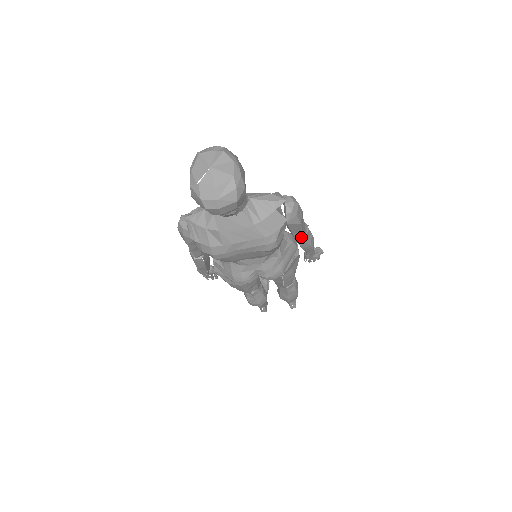
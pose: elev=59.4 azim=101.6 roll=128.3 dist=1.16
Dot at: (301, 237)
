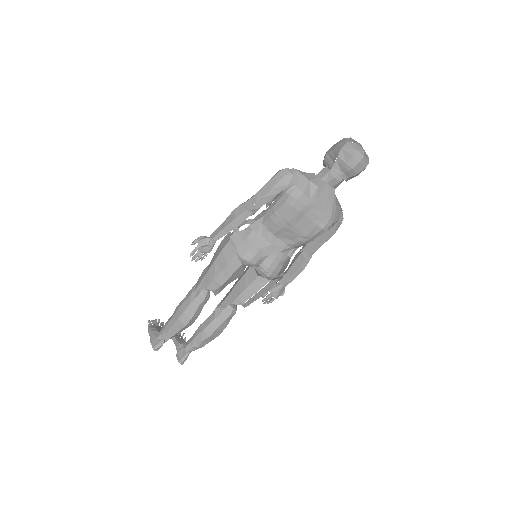
Dot at: (312, 253)
